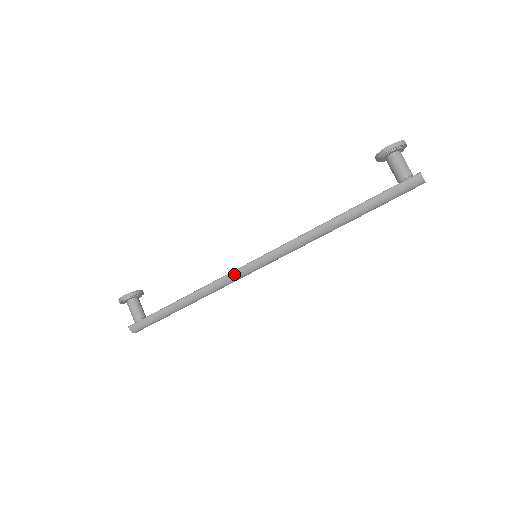
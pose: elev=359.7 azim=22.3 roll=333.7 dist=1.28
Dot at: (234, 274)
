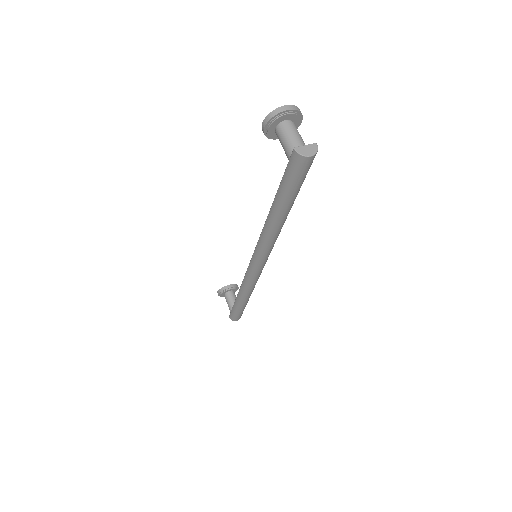
Dot at: (247, 275)
